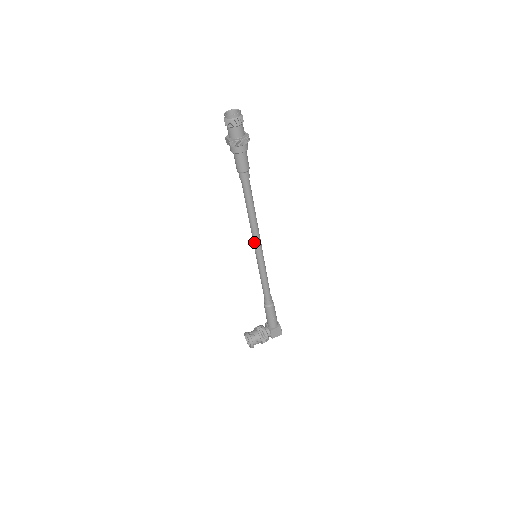
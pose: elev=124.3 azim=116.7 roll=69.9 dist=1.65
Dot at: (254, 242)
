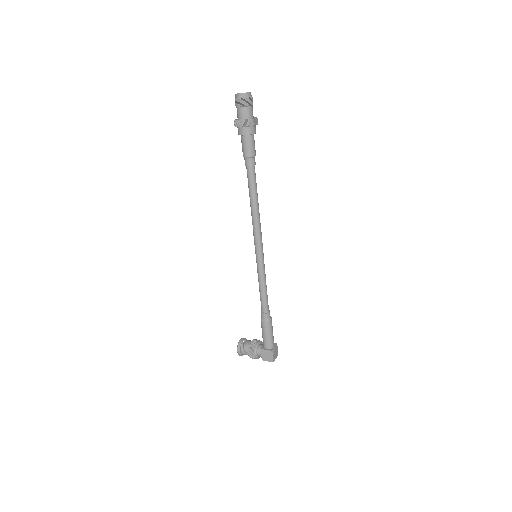
Dot at: (254, 239)
